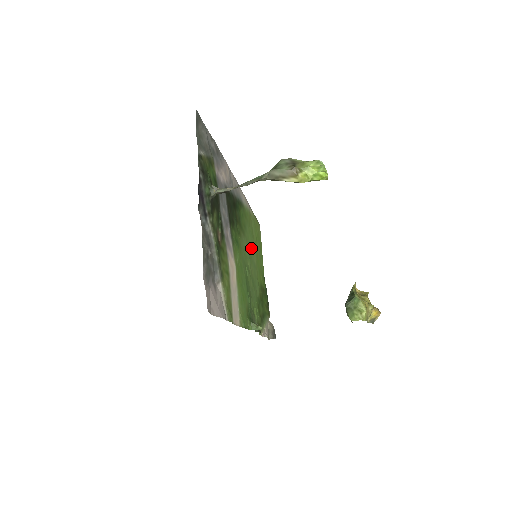
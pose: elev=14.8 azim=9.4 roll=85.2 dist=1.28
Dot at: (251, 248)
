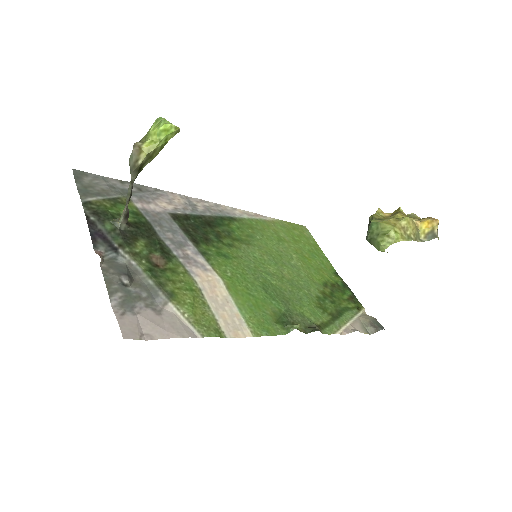
Dot at: (279, 253)
